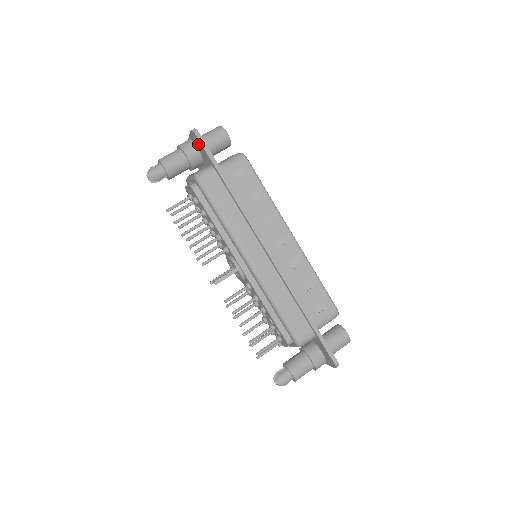
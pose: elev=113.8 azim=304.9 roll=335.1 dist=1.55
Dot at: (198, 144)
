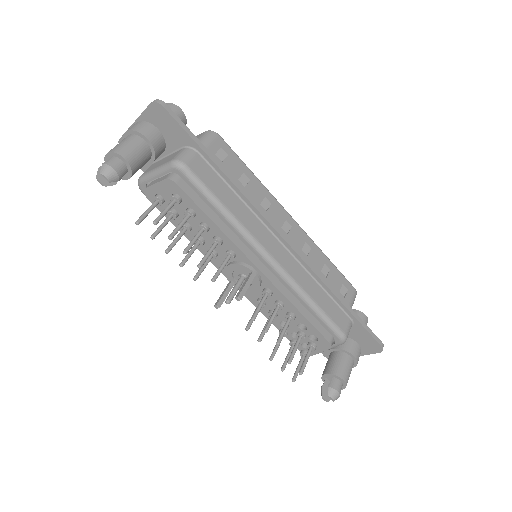
Dot at: (163, 121)
